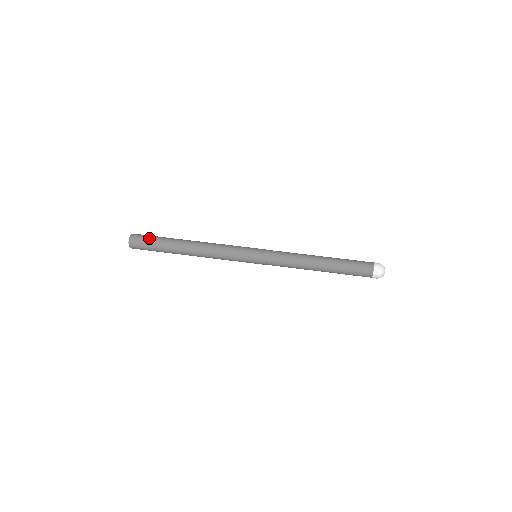
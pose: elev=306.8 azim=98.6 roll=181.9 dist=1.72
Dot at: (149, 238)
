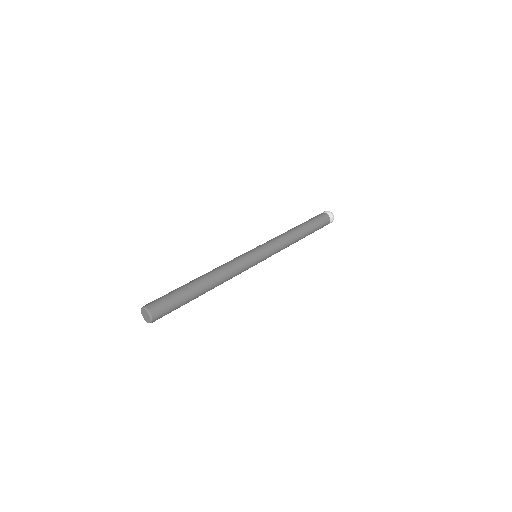
Dot at: (163, 296)
